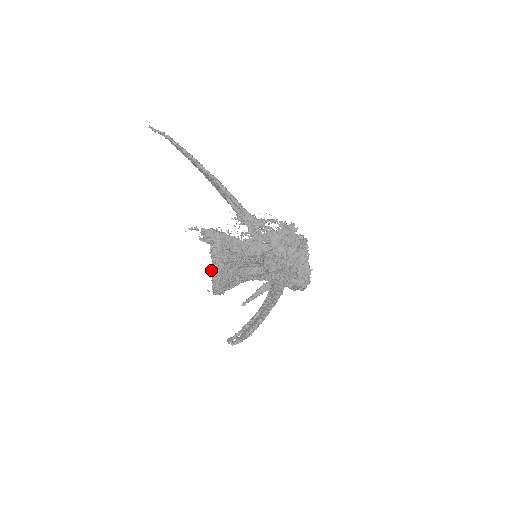
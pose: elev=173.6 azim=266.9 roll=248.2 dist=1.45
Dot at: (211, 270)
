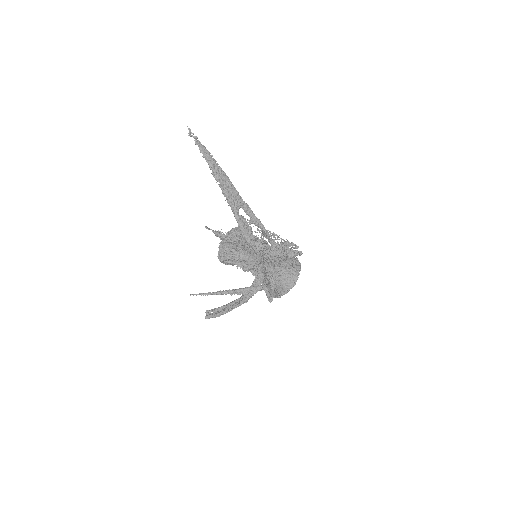
Dot at: occluded
